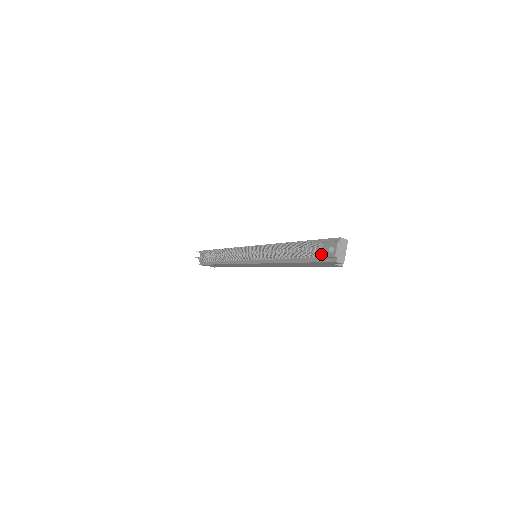
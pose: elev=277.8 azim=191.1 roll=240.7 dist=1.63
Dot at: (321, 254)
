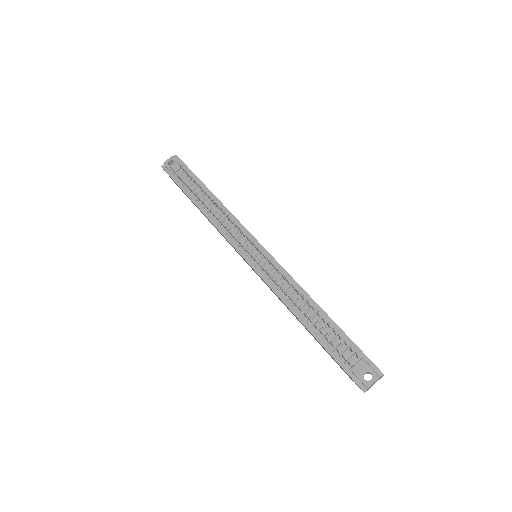
Dot at: (353, 367)
